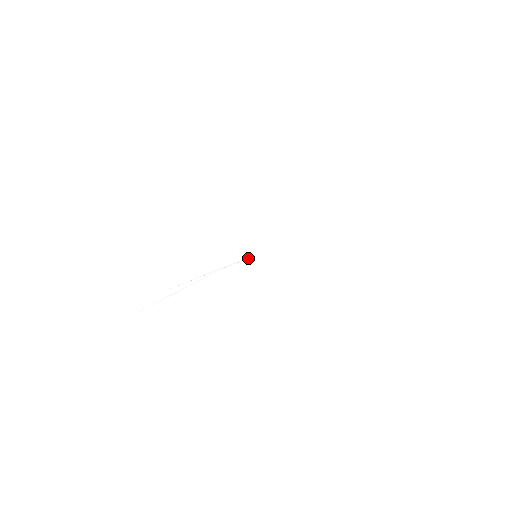
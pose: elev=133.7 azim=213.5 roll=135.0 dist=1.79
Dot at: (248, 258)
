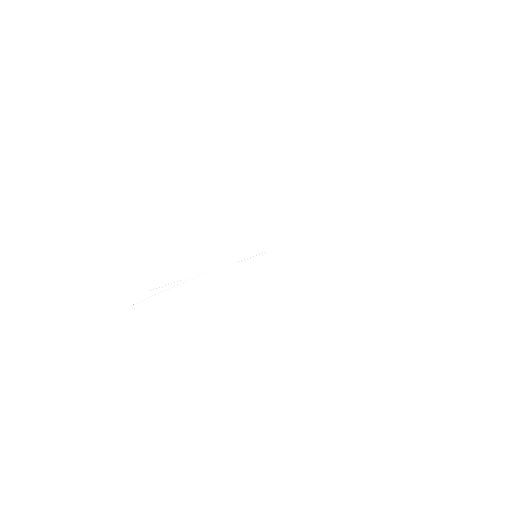
Dot at: (245, 258)
